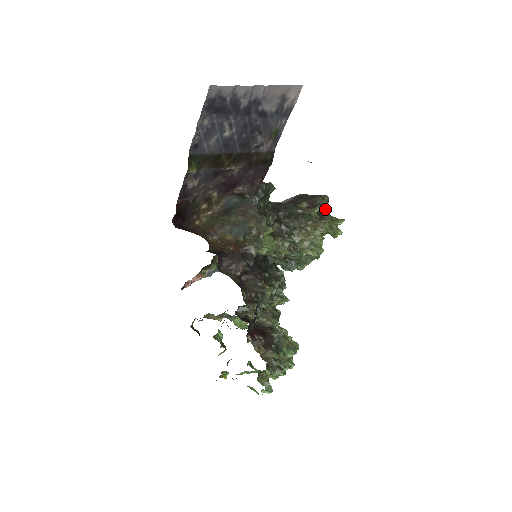
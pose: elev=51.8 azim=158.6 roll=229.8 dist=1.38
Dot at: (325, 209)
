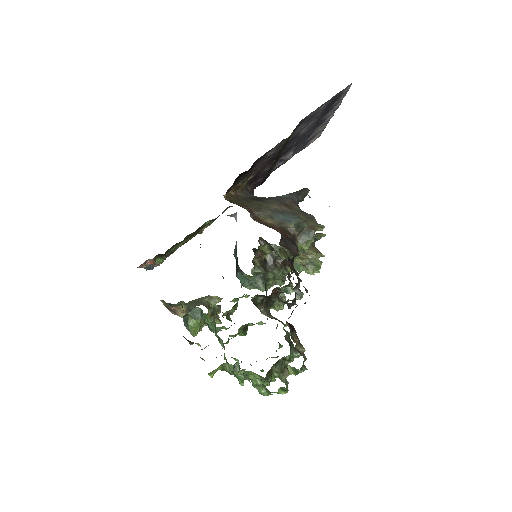
Dot at: occluded
